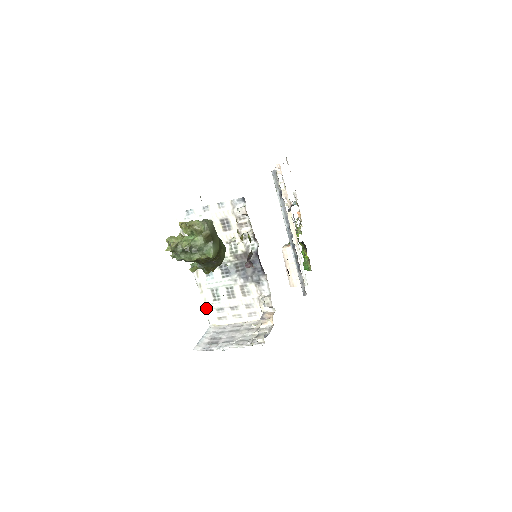
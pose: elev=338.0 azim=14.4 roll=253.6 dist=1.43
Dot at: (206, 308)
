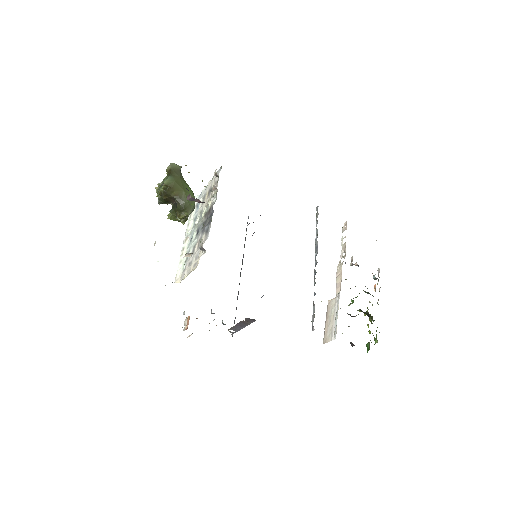
Dot at: (178, 269)
